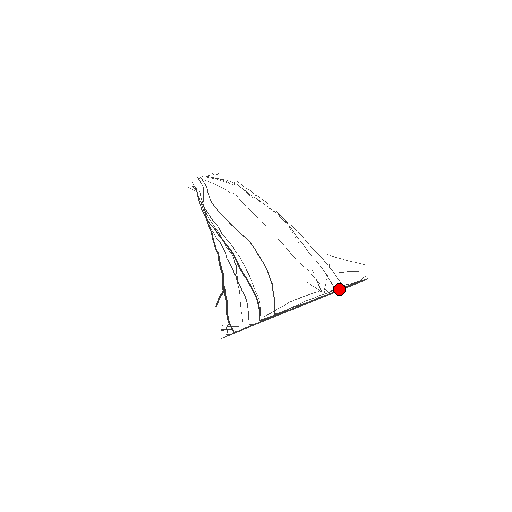
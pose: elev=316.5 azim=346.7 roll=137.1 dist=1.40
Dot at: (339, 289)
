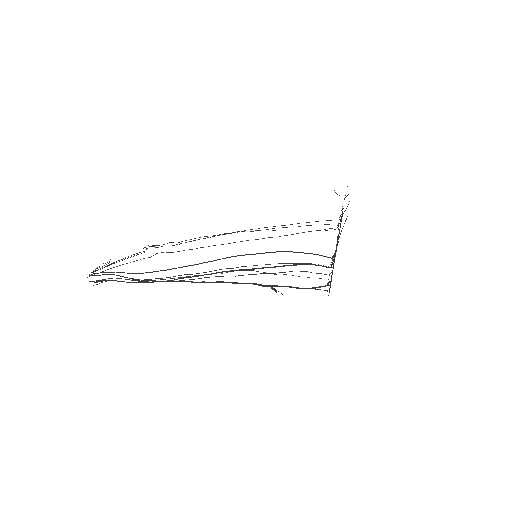
Dot at: (341, 221)
